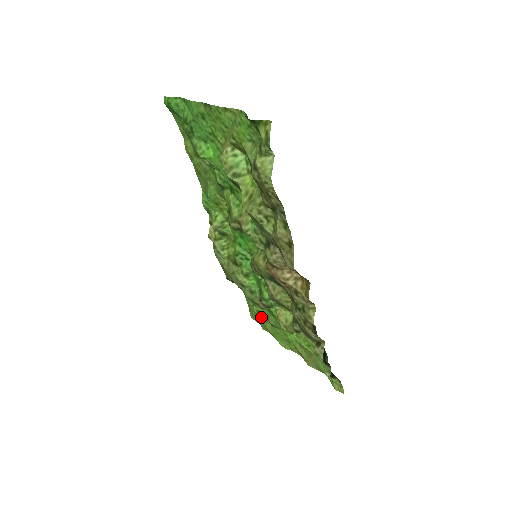
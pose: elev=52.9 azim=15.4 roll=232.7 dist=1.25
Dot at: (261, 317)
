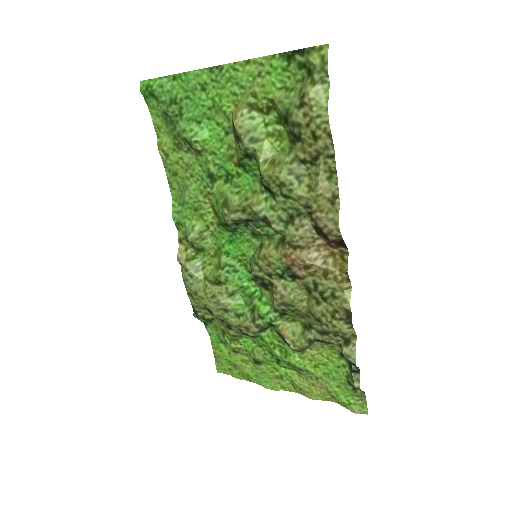
Dot at: (237, 360)
